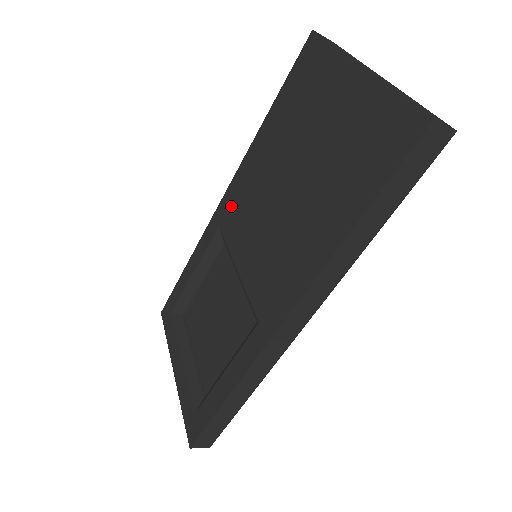
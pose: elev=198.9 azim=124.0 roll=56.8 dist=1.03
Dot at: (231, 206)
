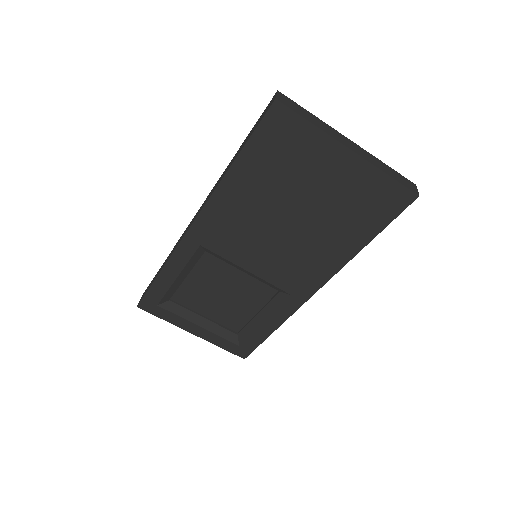
Dot at: (212, 232)
